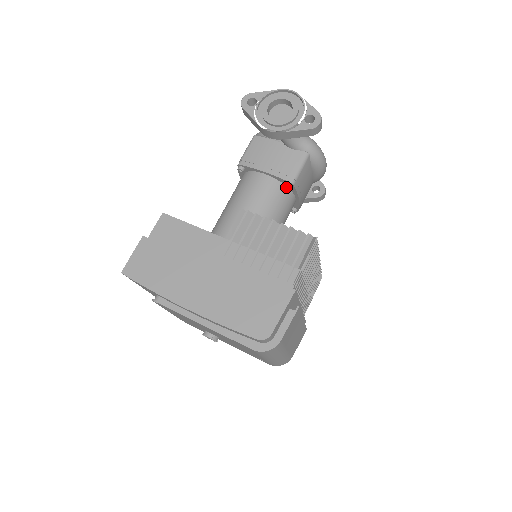
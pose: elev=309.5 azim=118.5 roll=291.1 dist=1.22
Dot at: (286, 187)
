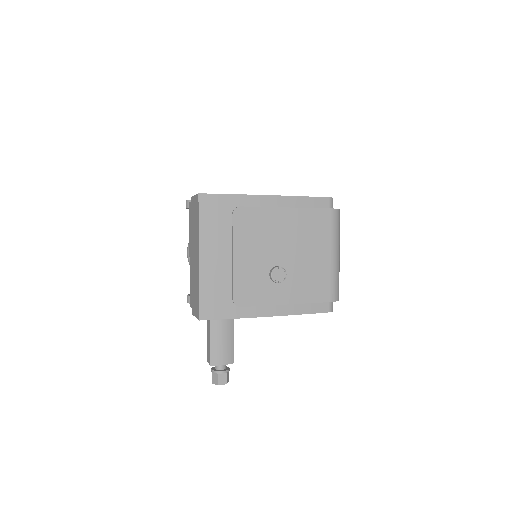
Dot at: occluded
